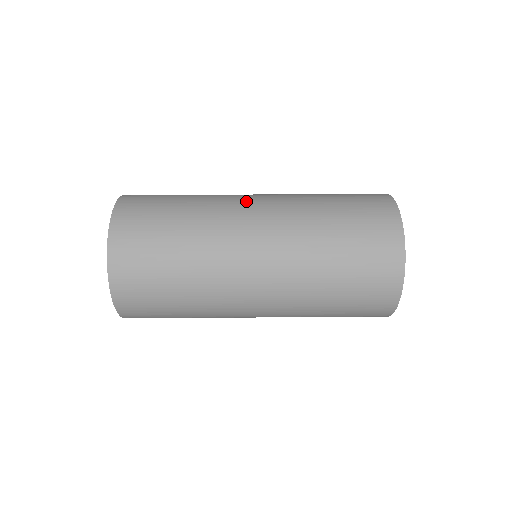
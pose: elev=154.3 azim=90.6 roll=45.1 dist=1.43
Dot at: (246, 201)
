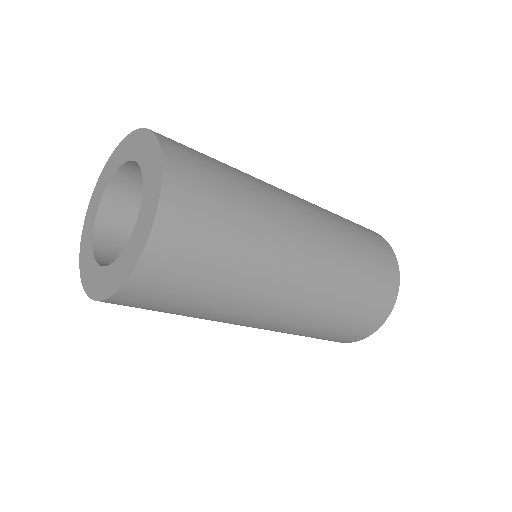
Dot at: (281, 189)
